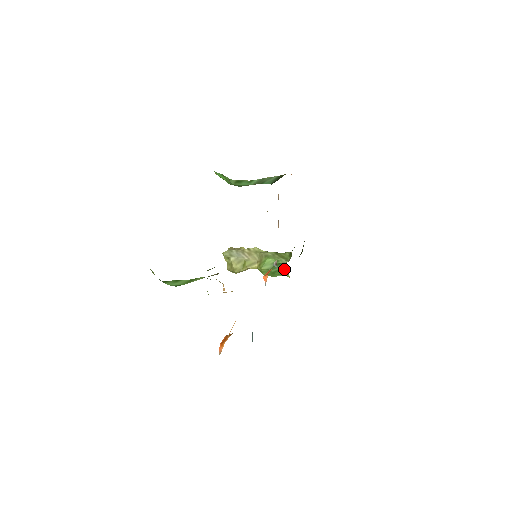
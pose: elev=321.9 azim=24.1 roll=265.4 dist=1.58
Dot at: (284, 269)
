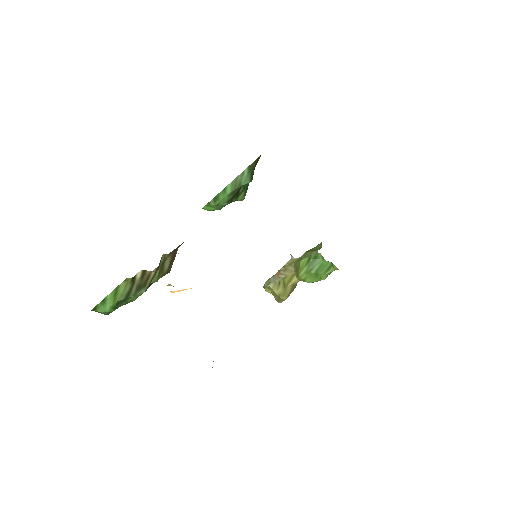
Dot at: (326, 263)
